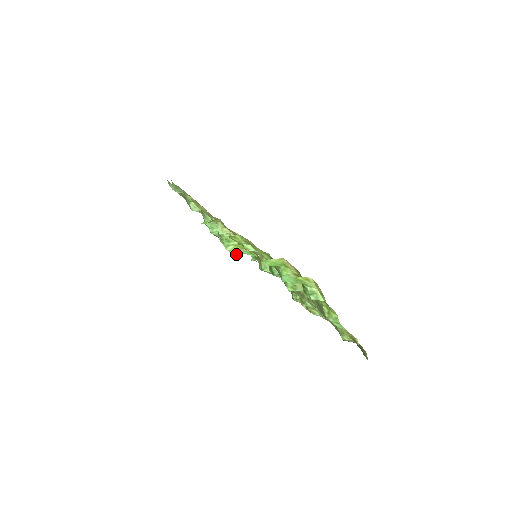
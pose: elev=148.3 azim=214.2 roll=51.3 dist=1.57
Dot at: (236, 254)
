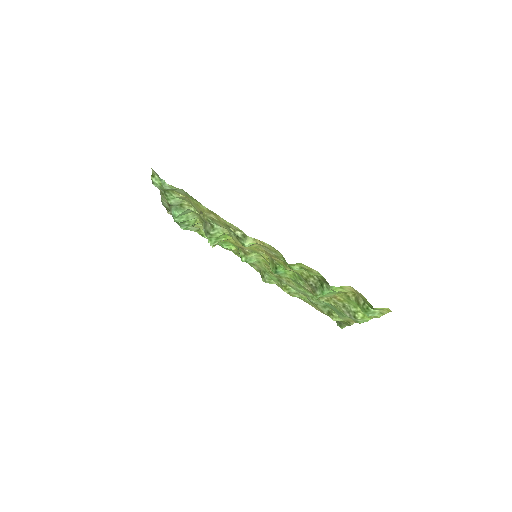
Dot at: (214, 246)
